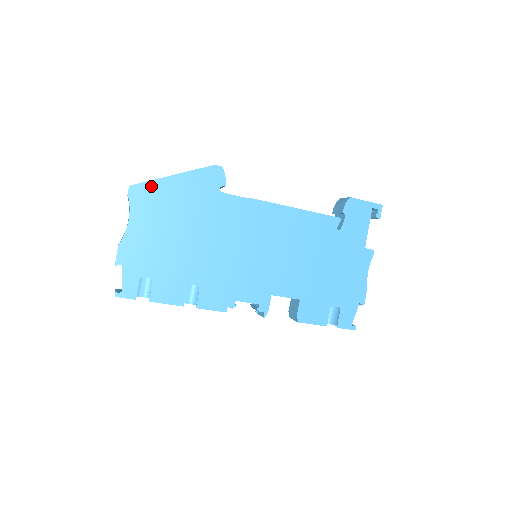
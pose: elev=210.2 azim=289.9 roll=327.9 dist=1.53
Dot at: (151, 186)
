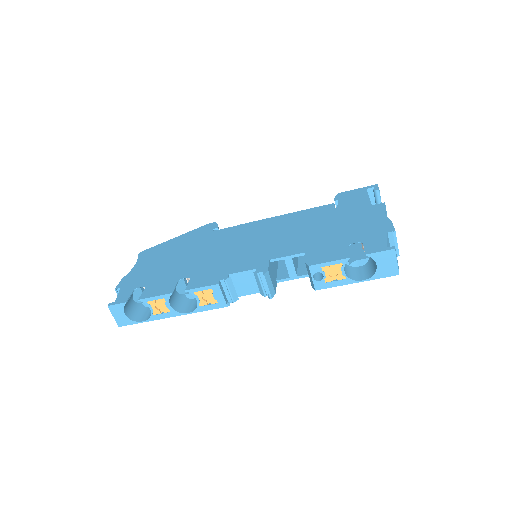
Dot at: (157, 247)
